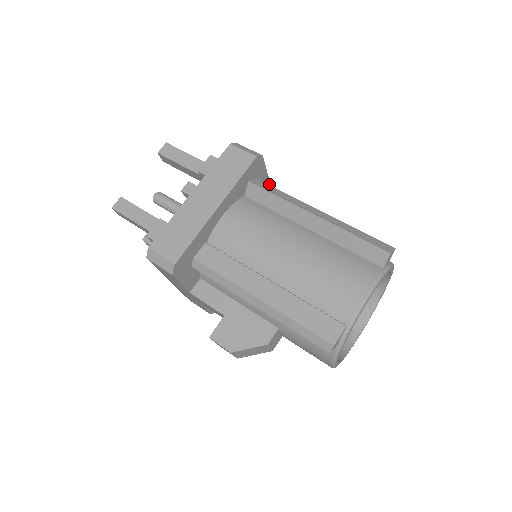
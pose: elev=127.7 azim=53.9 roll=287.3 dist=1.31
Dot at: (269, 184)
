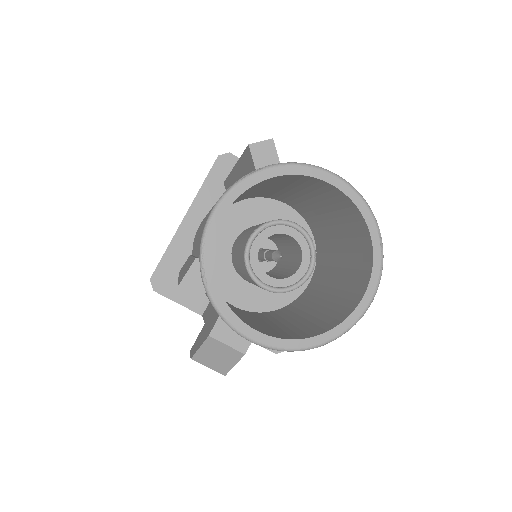
Dot at: occluded
